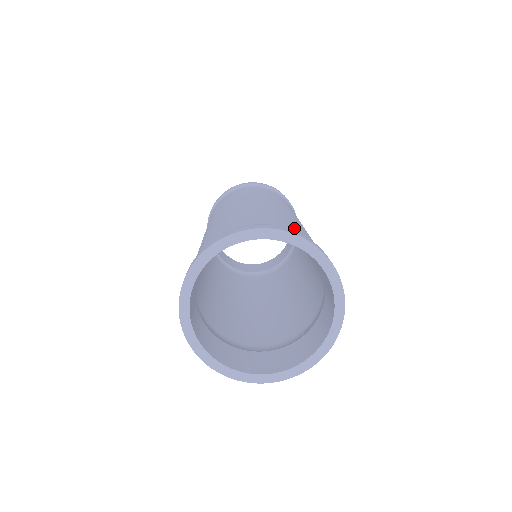
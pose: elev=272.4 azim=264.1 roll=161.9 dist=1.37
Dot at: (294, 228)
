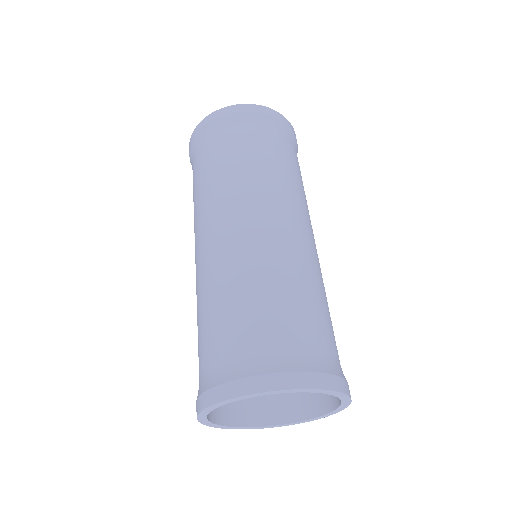
Dot at: (280, 331)
